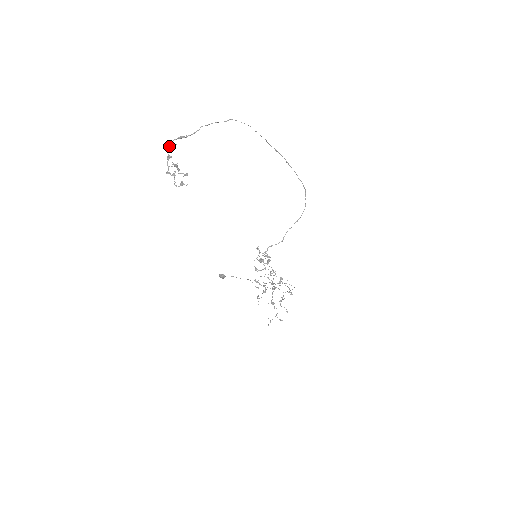
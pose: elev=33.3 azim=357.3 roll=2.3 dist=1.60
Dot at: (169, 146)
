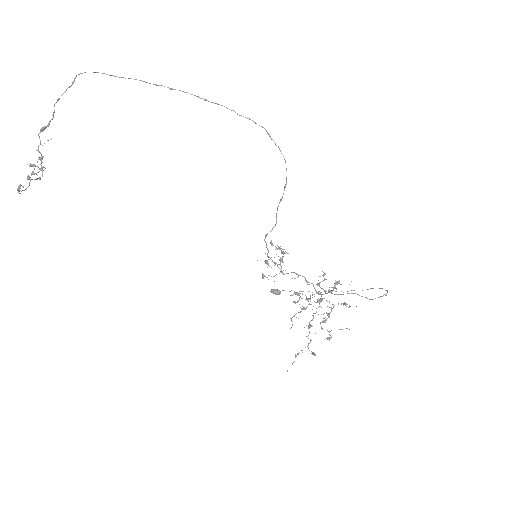
Dot at: occluded
